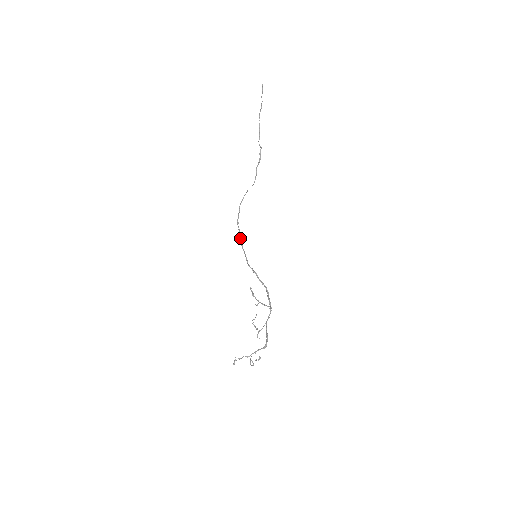
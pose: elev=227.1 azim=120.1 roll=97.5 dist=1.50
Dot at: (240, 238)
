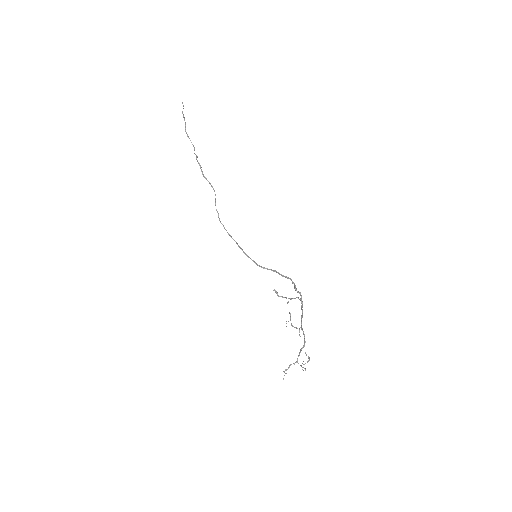
Dot at: (240, 248)
